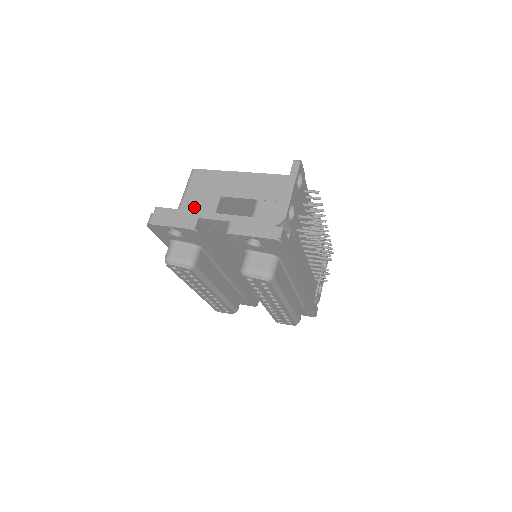
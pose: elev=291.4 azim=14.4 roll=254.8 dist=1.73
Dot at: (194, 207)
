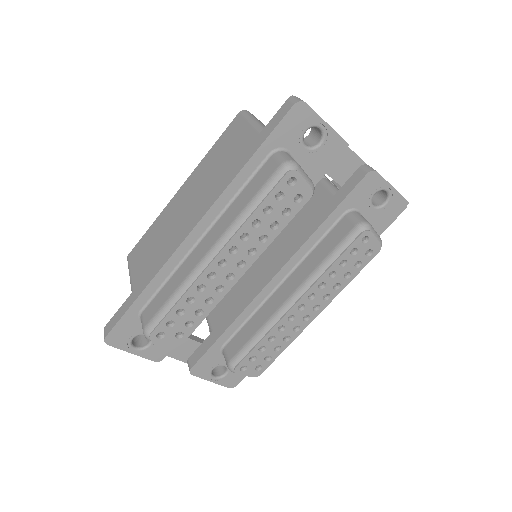
Dot at: occluded
